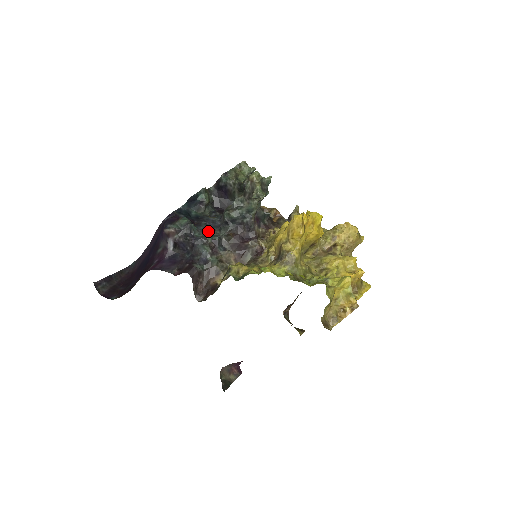
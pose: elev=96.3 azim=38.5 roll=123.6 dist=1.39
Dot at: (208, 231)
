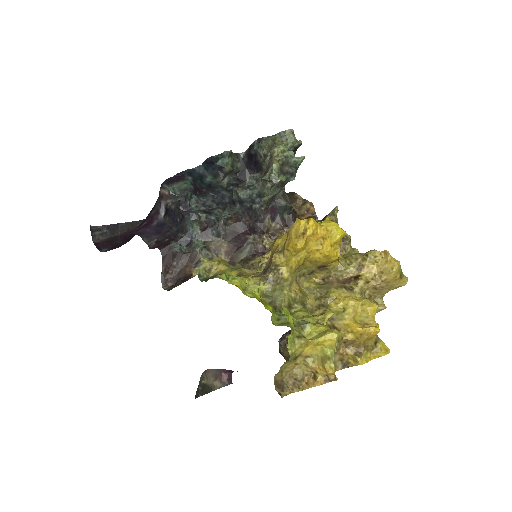
Dot at: (211, 206)
